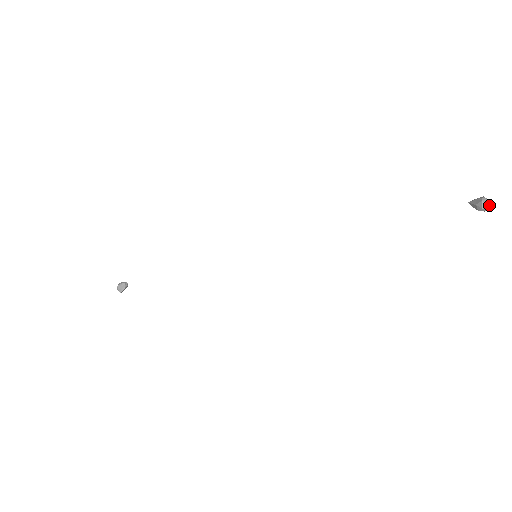
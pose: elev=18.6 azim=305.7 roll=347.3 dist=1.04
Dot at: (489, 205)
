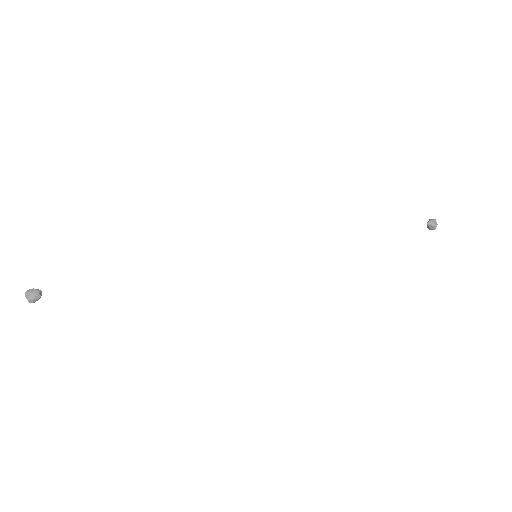
Dot at: (435, 227)
